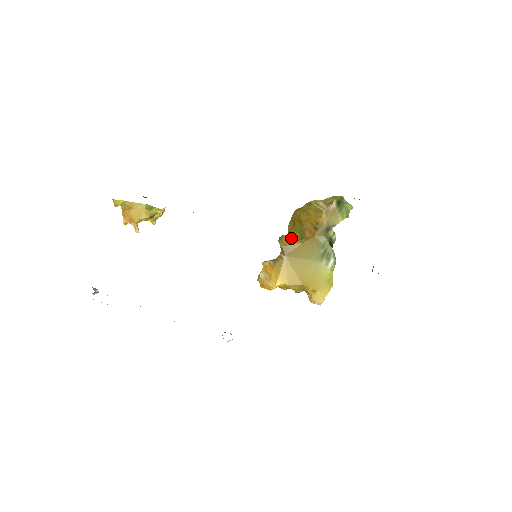
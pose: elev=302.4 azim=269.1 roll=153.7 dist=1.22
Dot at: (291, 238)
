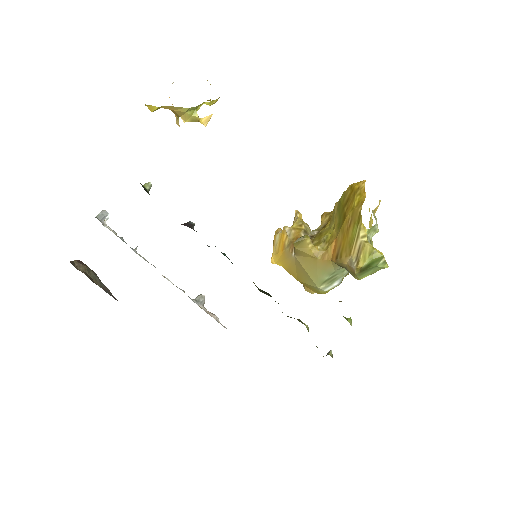
Dot at: (310, 244)
